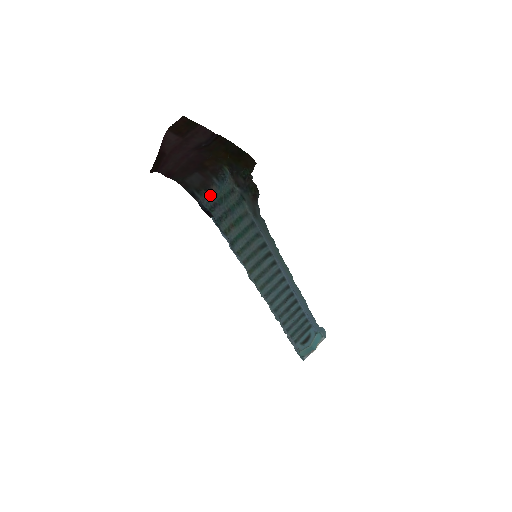
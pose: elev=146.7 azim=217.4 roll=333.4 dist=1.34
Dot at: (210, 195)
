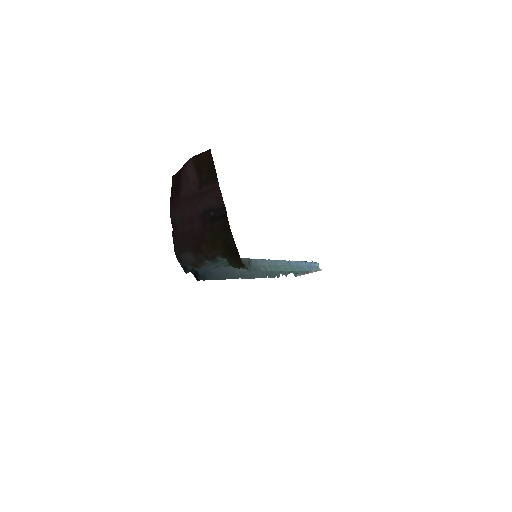
Dot at: (200, 268)
